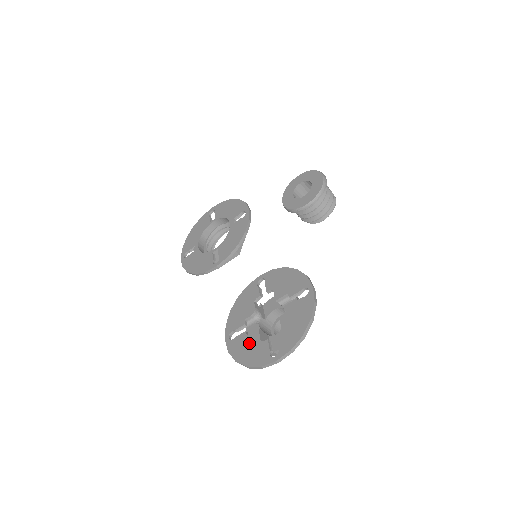
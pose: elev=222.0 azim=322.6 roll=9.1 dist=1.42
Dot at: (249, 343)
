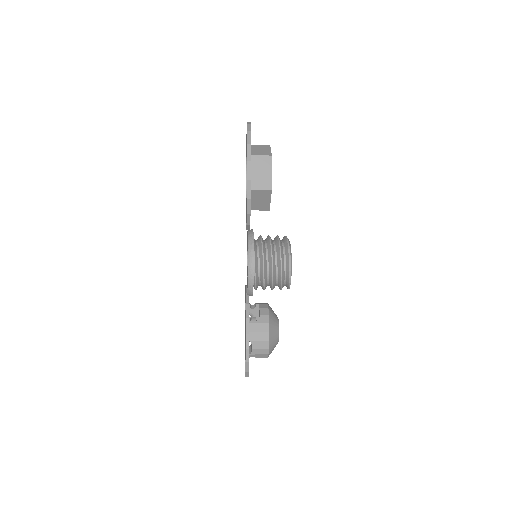
Dot at: occluded
